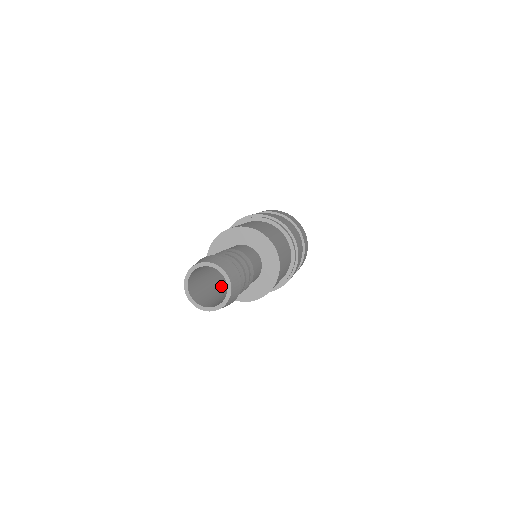
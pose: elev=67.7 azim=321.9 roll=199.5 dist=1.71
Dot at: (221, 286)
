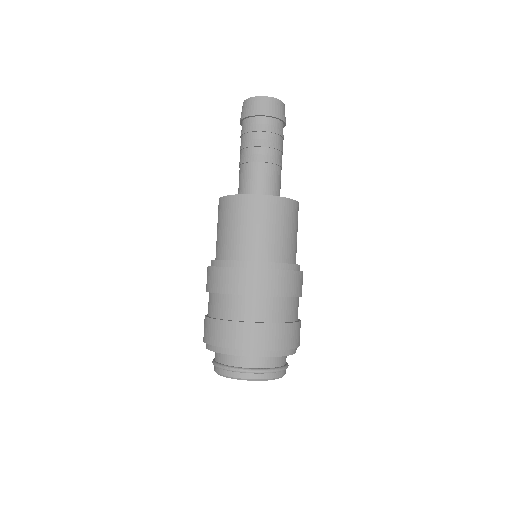
Dot at: occluded
